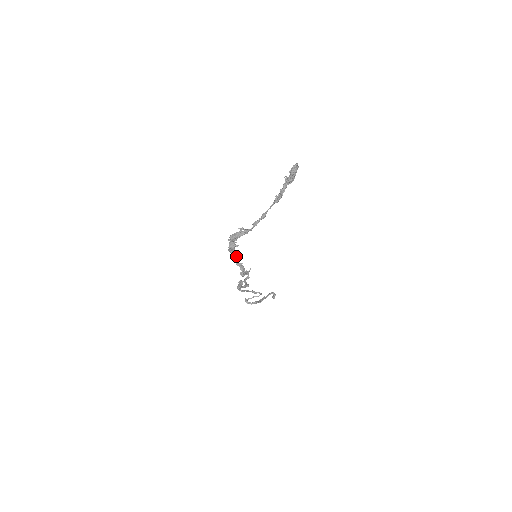
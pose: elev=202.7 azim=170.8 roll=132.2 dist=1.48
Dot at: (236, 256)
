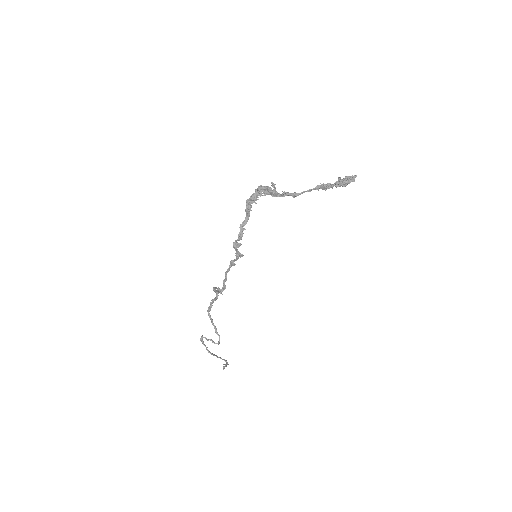
Dot at: (246, 218)
